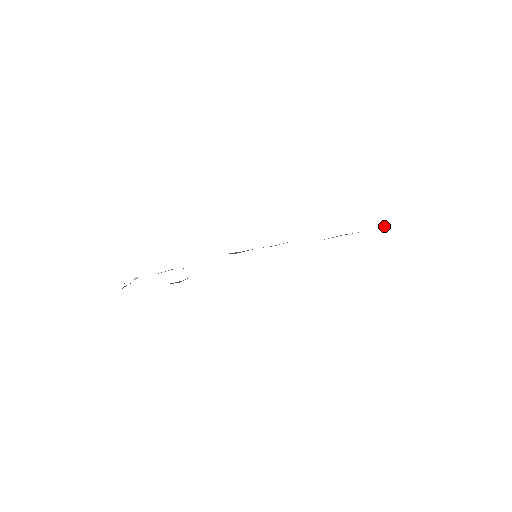
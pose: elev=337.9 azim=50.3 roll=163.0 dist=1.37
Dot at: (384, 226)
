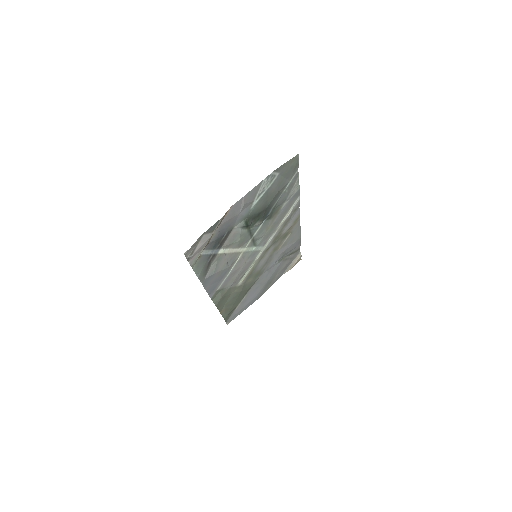
Dot at: (293, 262)
